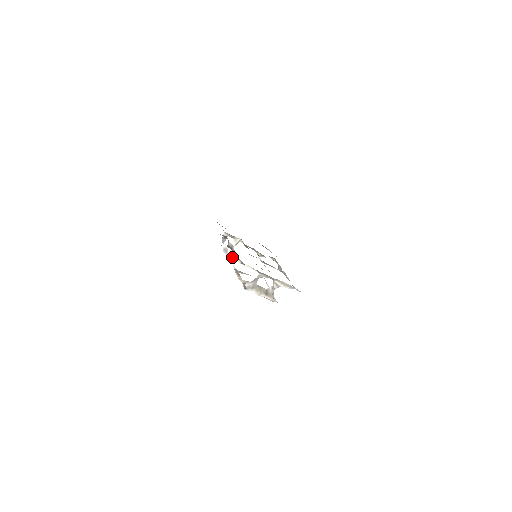
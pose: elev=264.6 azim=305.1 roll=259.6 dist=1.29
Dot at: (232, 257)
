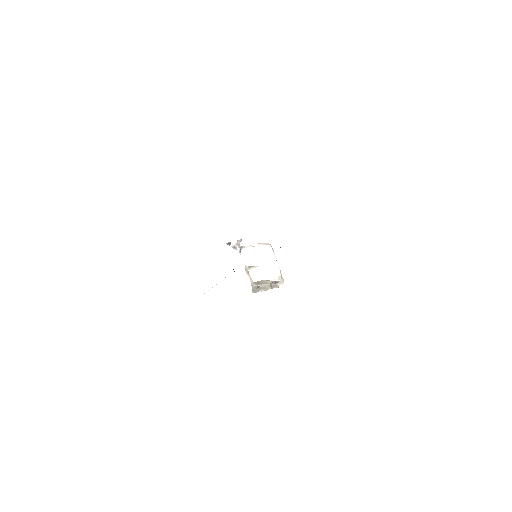
Dot at: (242, 248)
